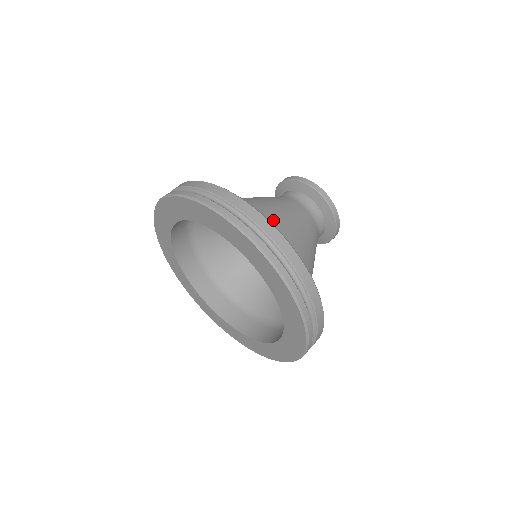
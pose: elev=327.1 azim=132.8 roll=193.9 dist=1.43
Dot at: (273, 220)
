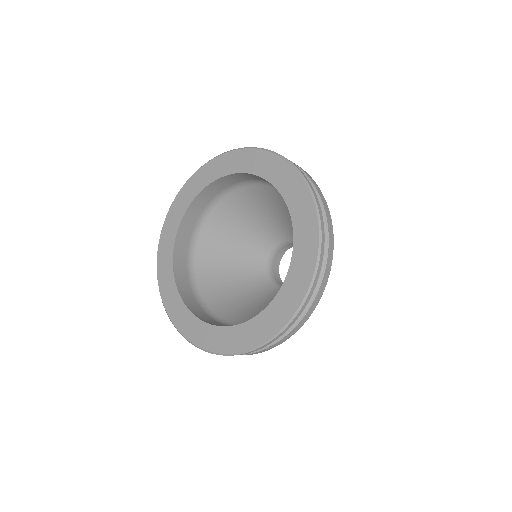
Dot at: occluded
